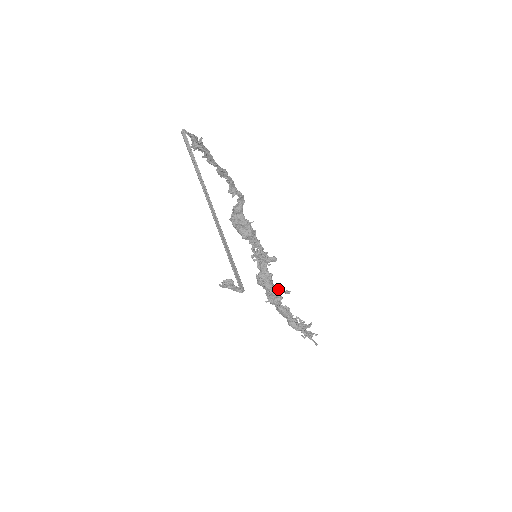
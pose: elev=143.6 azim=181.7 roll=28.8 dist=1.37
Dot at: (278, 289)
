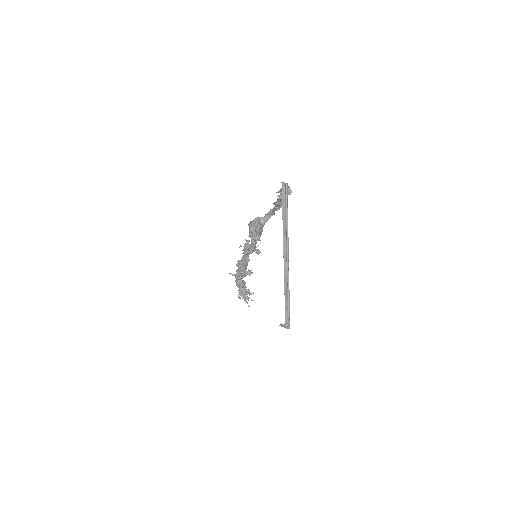
Dot at: occluded
